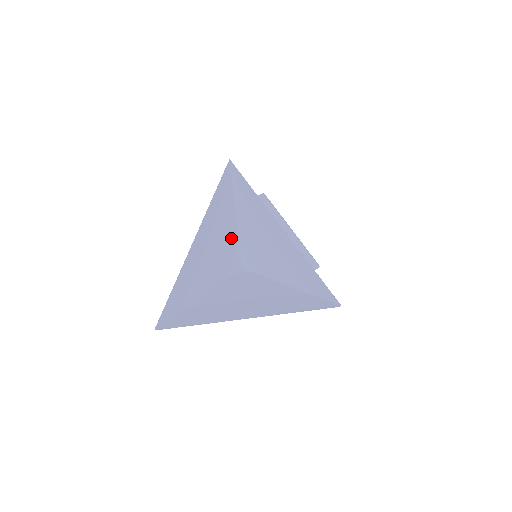
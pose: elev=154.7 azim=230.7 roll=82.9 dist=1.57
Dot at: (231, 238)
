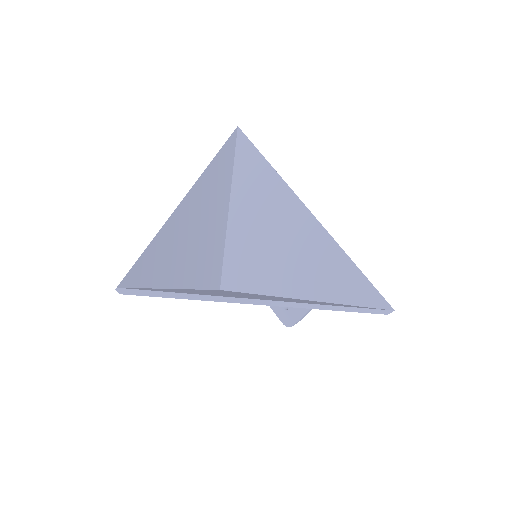
Dot at: (220, 231)
